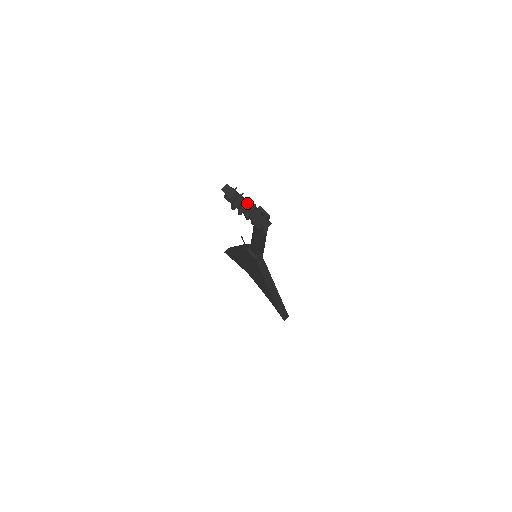
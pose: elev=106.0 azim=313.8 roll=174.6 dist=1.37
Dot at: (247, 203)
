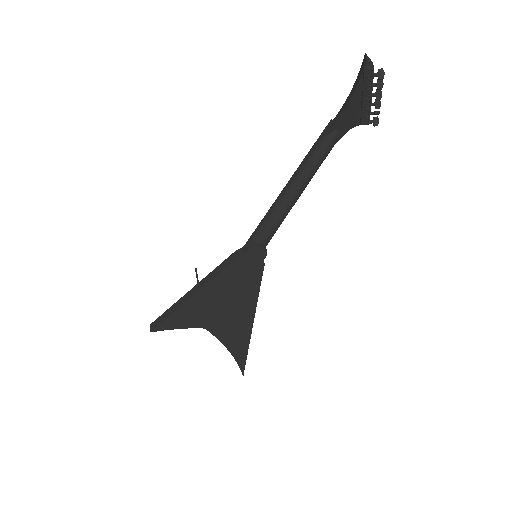
Dot at: occluded
